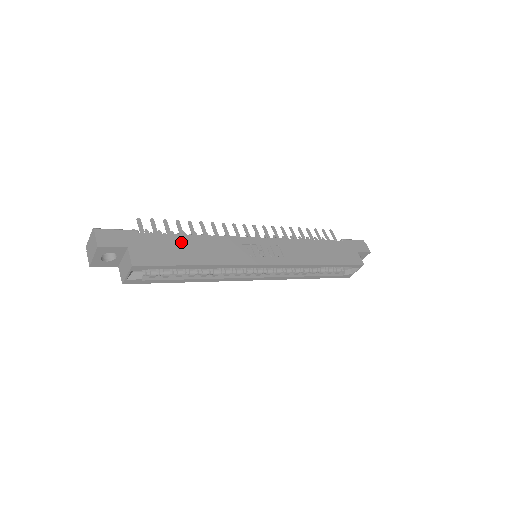
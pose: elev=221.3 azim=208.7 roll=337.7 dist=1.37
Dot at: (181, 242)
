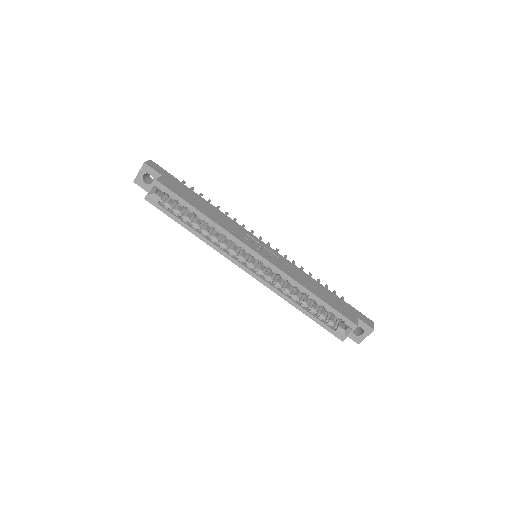
Dot at: (201, 200)
